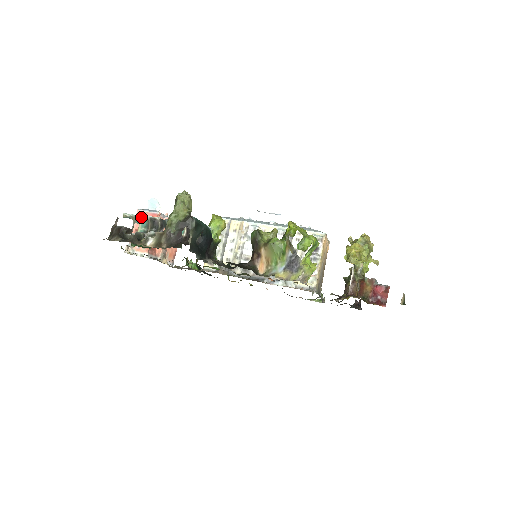
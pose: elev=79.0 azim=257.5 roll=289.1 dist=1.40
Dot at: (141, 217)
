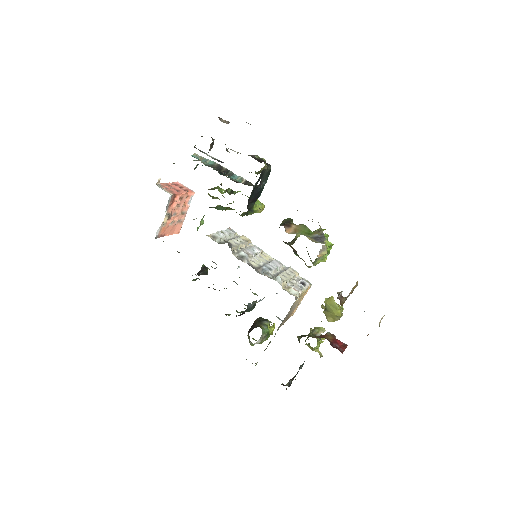
Dot at: occluded
